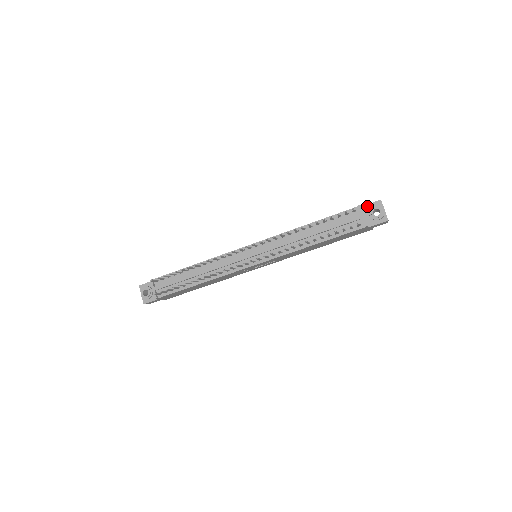
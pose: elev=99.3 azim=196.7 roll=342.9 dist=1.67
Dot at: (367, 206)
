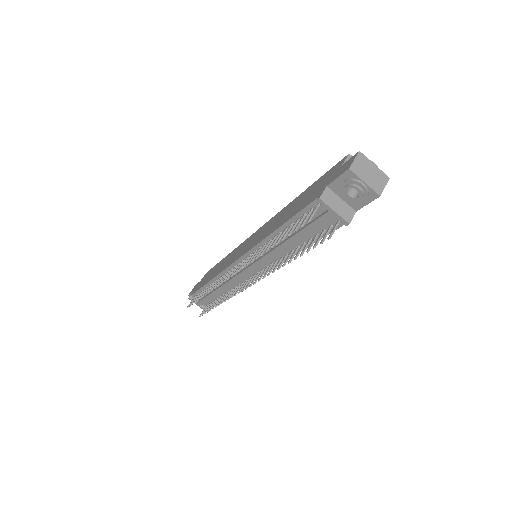
Dot at: (334, 183)
